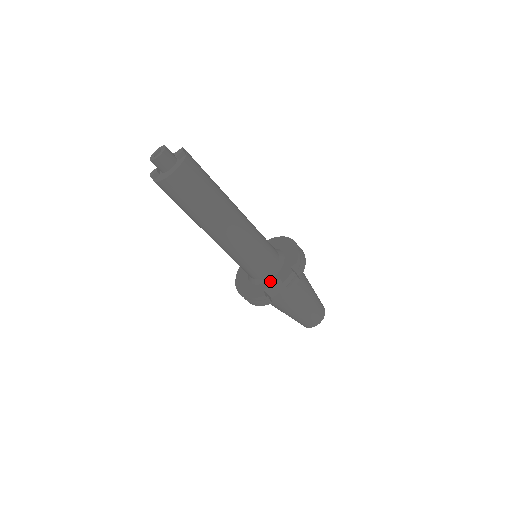
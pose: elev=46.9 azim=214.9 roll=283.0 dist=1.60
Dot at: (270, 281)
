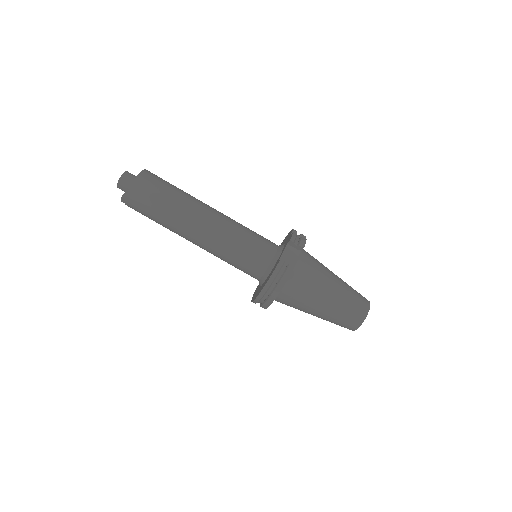
Dot at: (280, 255)
